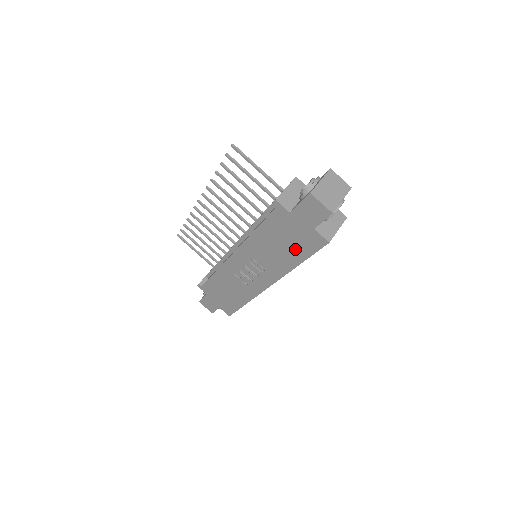
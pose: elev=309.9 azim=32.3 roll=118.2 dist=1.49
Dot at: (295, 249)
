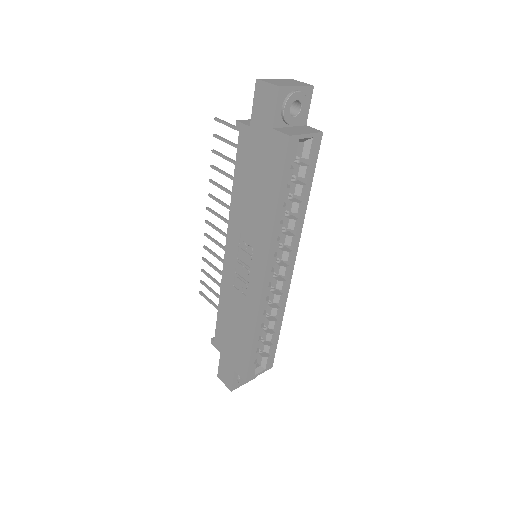
Dot at: (267, 181)
